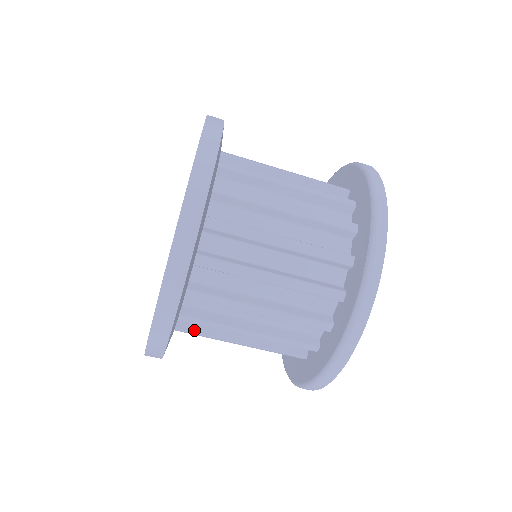
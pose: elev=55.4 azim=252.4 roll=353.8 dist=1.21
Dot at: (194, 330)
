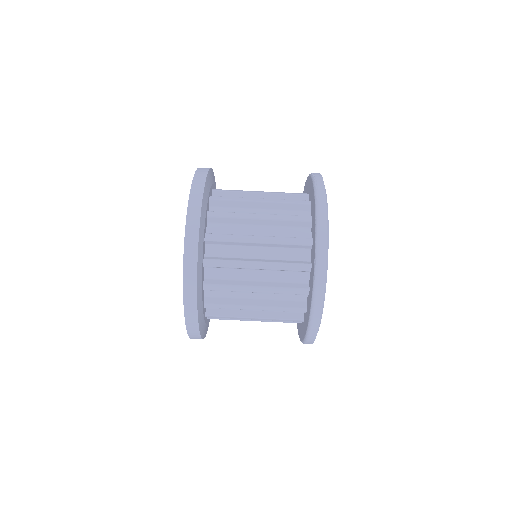
Dot at: (221, 318)
